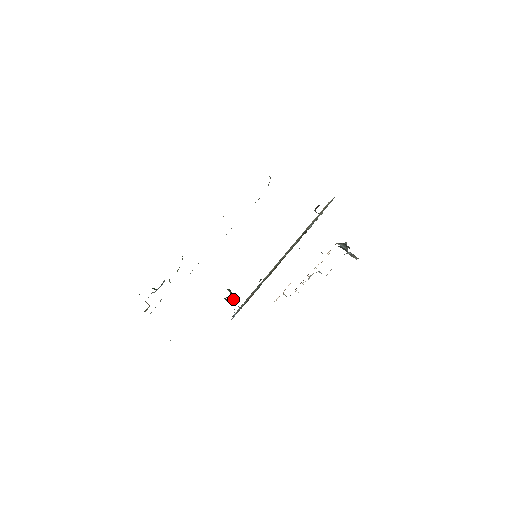
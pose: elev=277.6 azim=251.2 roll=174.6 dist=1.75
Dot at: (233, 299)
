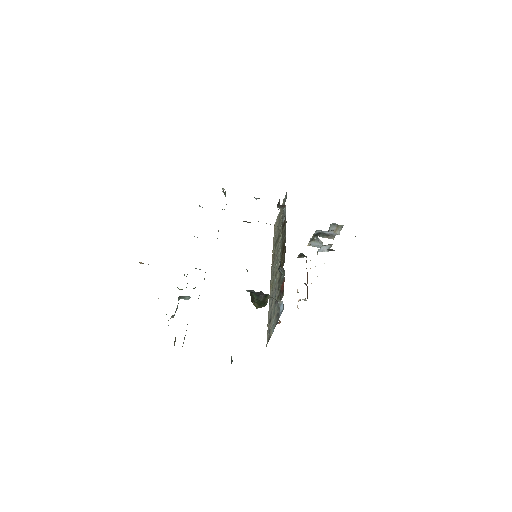
Dot at: occluded
